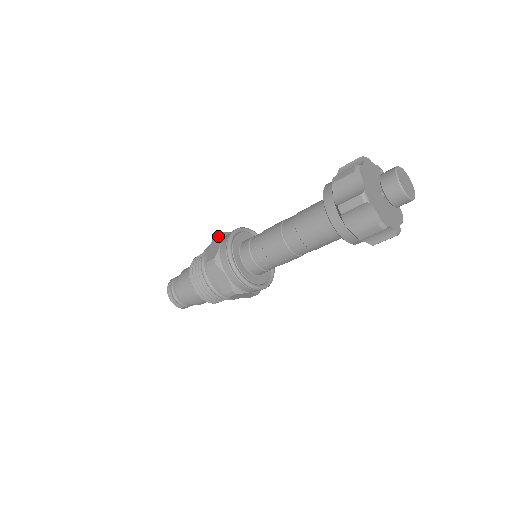
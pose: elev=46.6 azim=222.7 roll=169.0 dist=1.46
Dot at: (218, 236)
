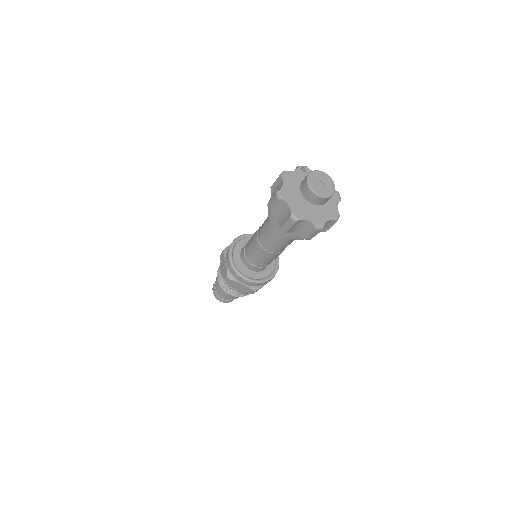
Dot at: (222, 254)
